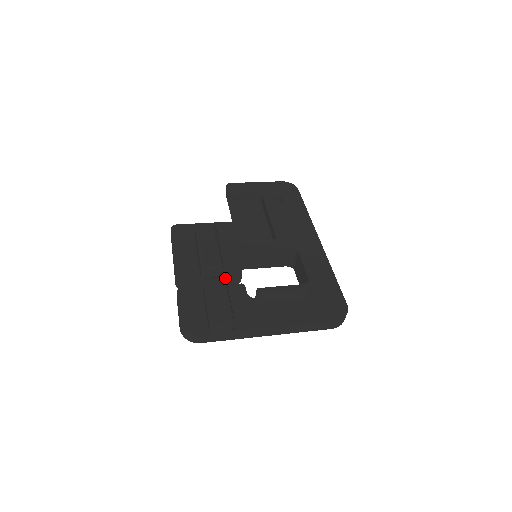
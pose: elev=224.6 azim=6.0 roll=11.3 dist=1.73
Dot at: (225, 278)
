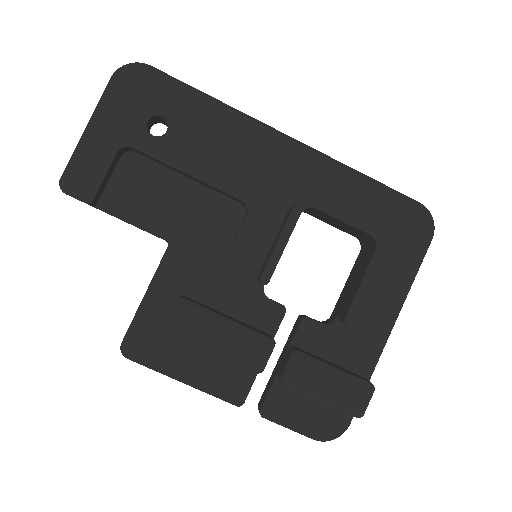
Dot at: (298, 352)
